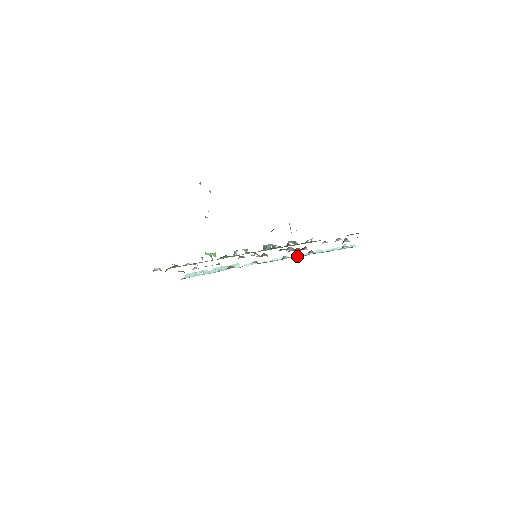
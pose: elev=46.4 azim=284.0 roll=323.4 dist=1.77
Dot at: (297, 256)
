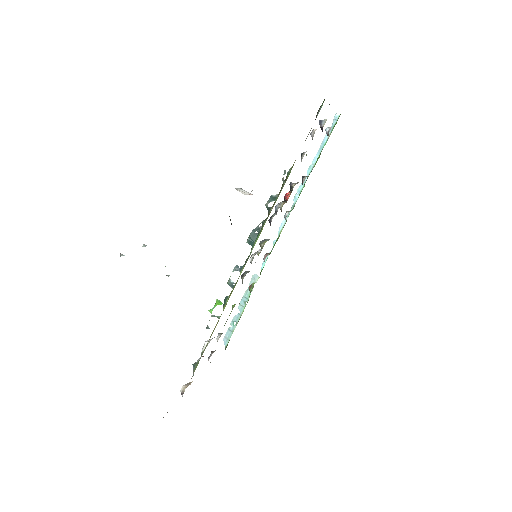
Dot at: (296, 199)
